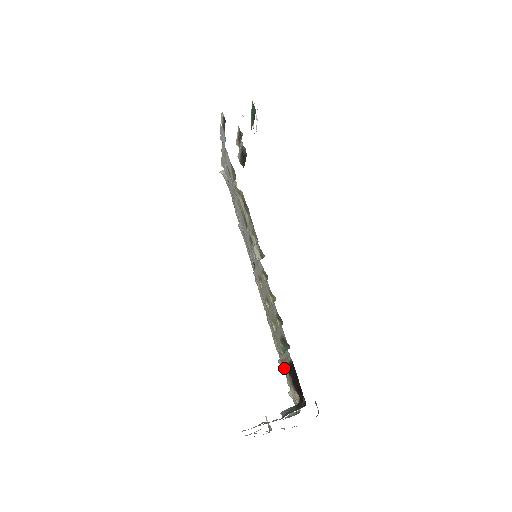
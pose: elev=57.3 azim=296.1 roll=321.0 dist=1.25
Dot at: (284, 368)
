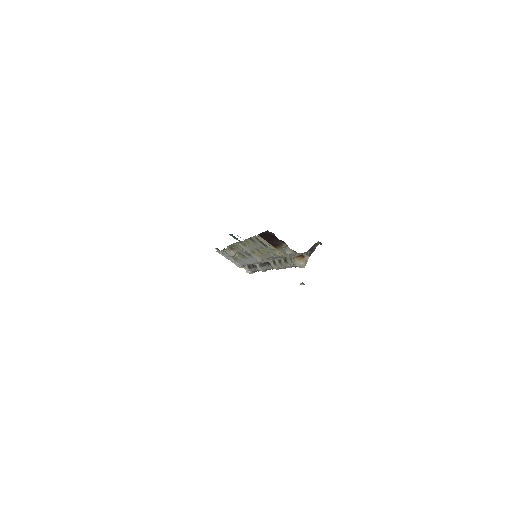
Dot at: (282, 254)
